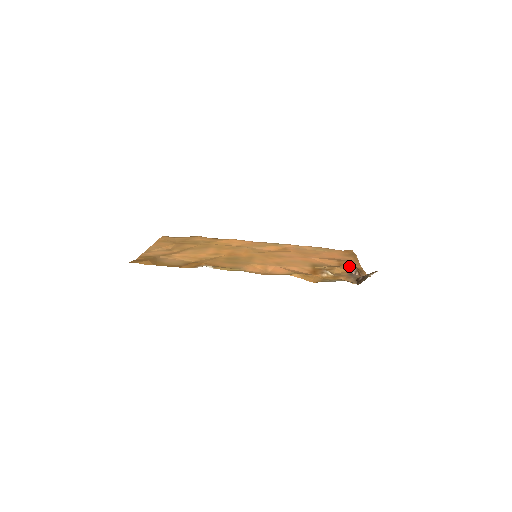
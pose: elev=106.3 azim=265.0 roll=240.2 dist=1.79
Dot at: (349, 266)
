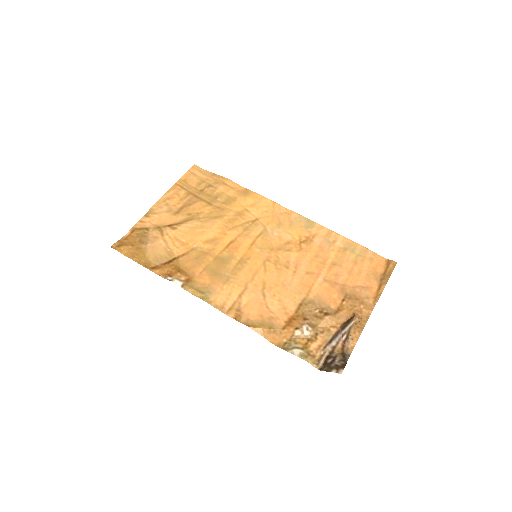
Dot at: (351, 313)
